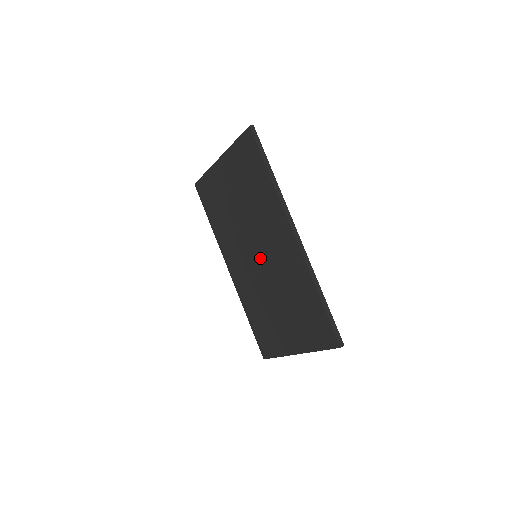
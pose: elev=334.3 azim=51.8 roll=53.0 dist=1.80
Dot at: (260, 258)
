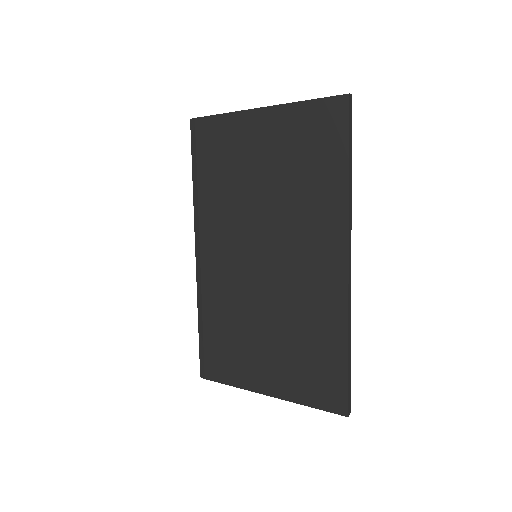
Dot at: (267, 264)
